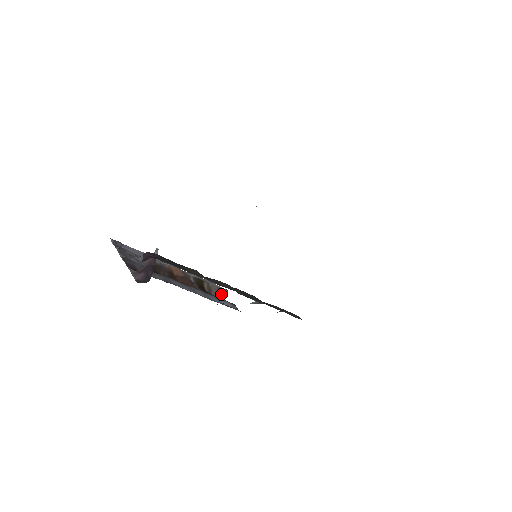
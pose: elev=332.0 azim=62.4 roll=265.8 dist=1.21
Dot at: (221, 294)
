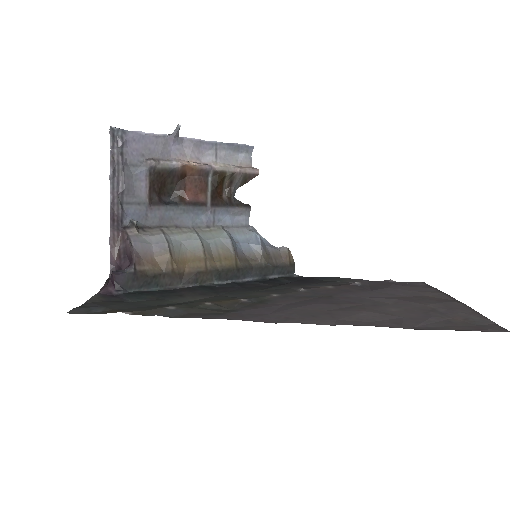
Dot at: (247, 180)
